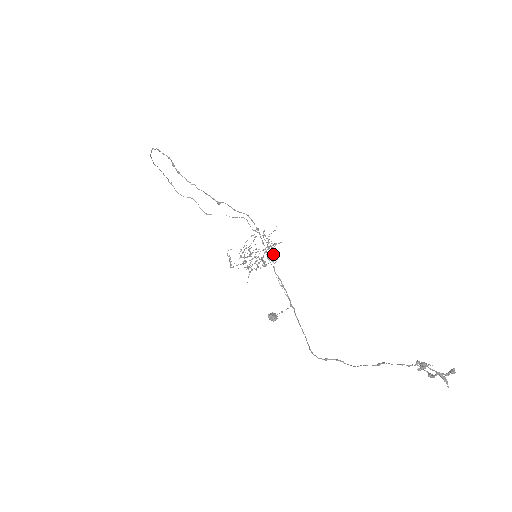
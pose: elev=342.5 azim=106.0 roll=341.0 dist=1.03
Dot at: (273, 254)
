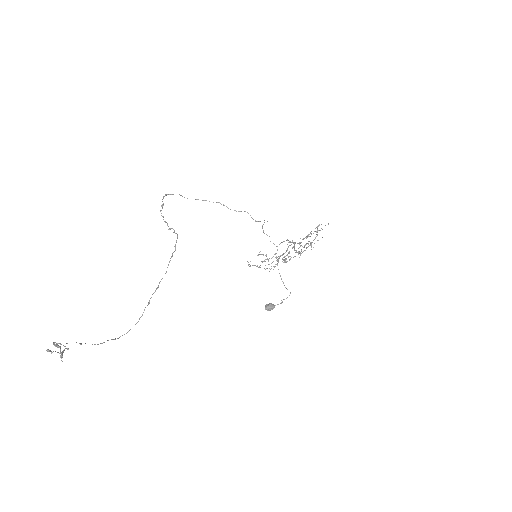
Dot at: (261, 254)
